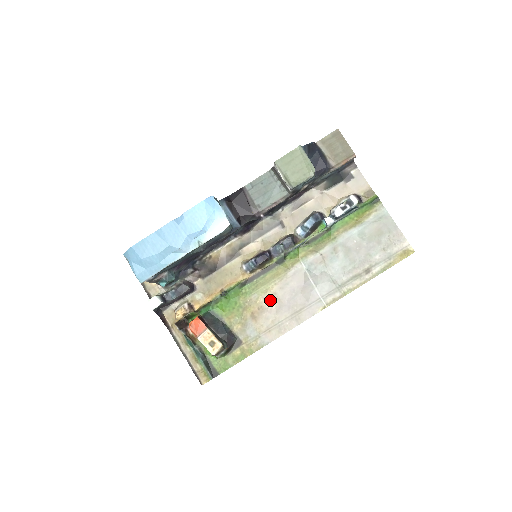
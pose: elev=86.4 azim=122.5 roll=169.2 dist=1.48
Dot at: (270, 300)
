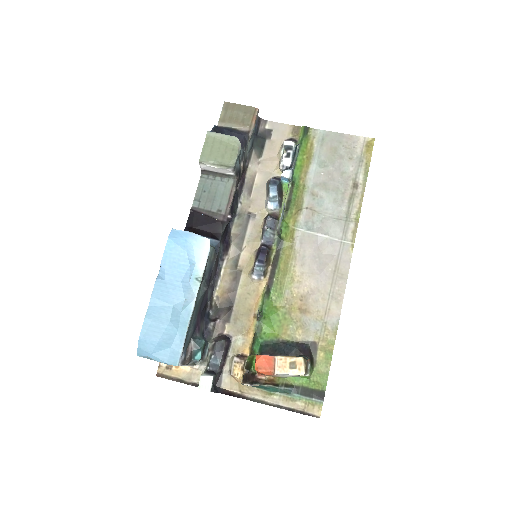
Dot at: (303, 284)
